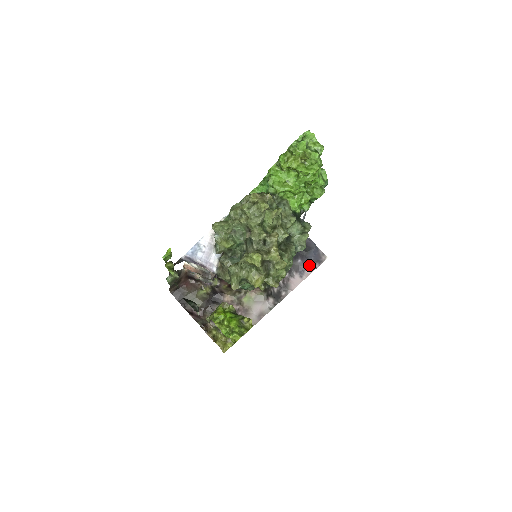
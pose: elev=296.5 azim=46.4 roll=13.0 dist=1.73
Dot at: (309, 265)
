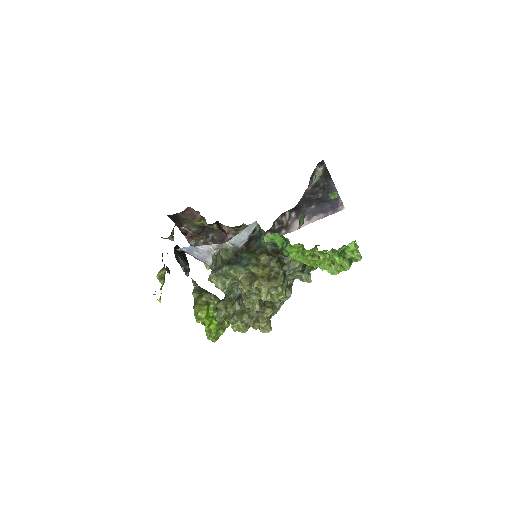
Dot at: (321, 212)
